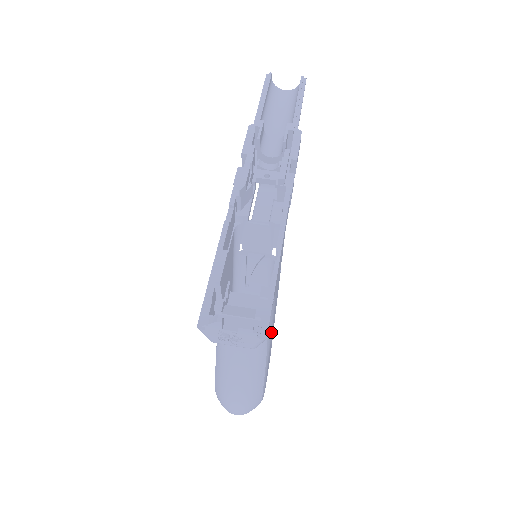
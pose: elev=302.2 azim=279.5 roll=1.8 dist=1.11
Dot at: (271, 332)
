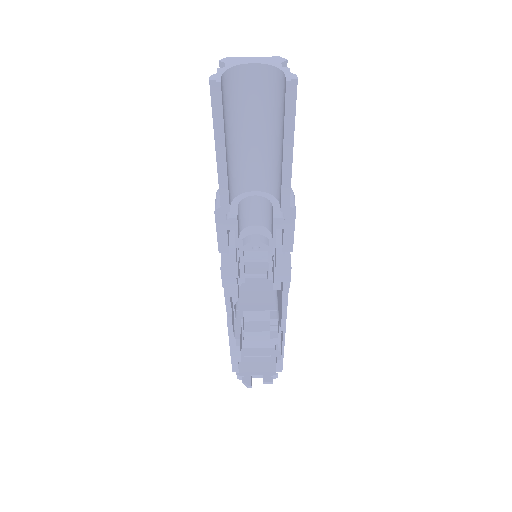
Dot at: occluded
